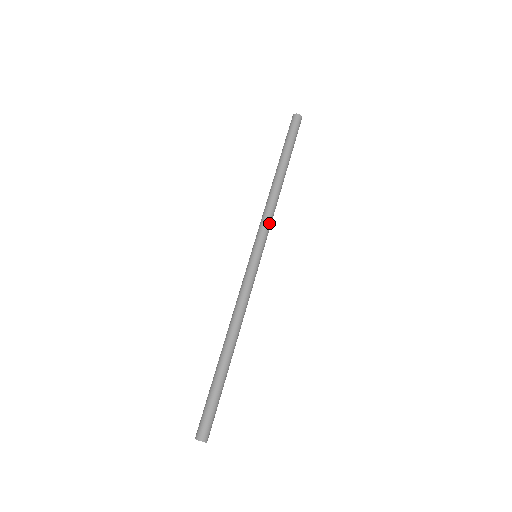
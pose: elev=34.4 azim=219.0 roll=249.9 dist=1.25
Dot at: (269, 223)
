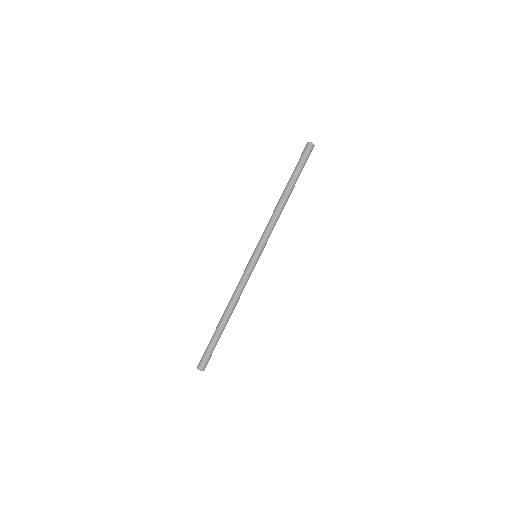
Dot at: occluded
